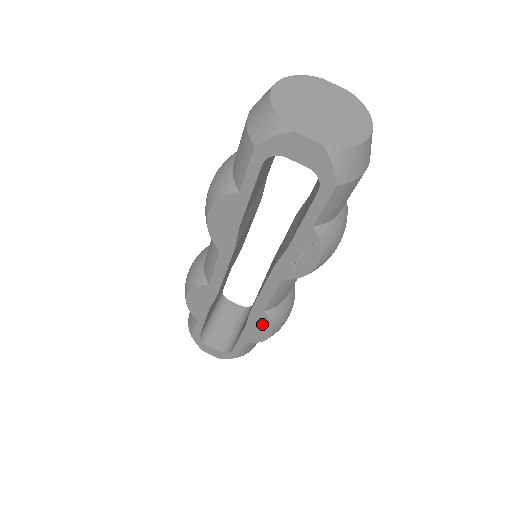
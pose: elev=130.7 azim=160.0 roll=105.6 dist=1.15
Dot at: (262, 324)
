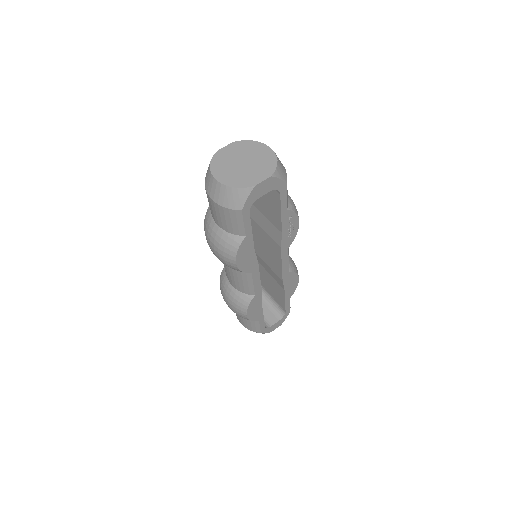
Dot at: (292, 279)
